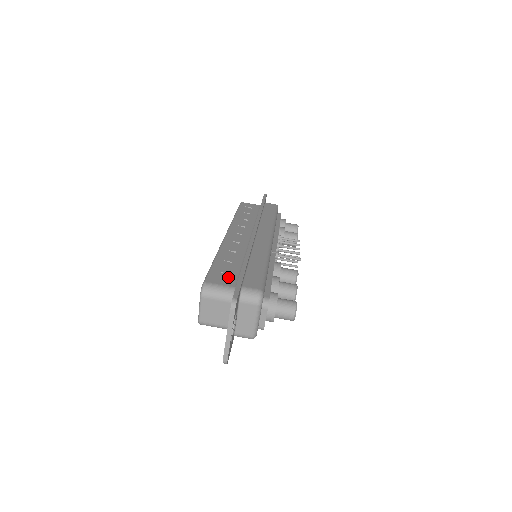
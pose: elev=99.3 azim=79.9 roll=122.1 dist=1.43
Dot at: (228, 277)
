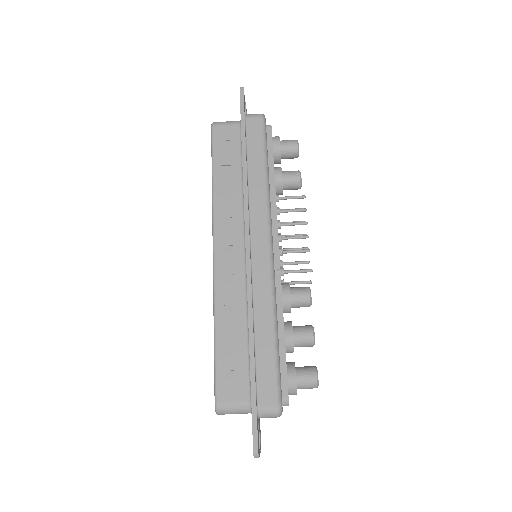
Dot at: (238, 380)
